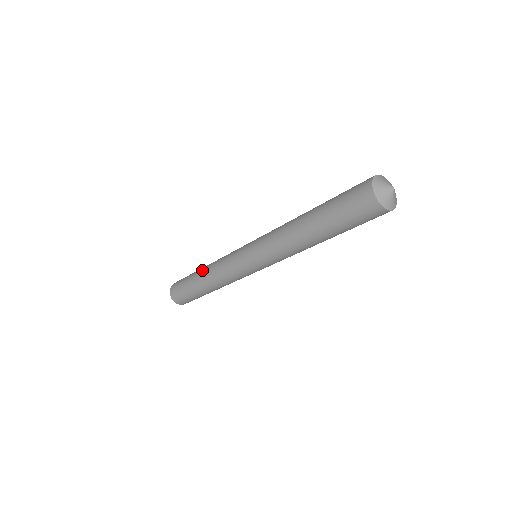
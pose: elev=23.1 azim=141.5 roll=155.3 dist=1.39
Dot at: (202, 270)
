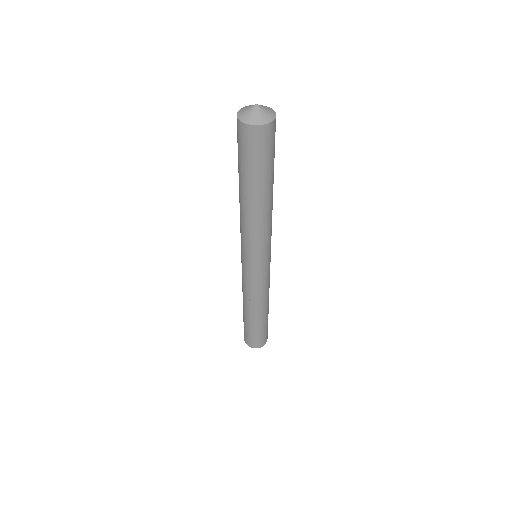
Dot at: occluded
